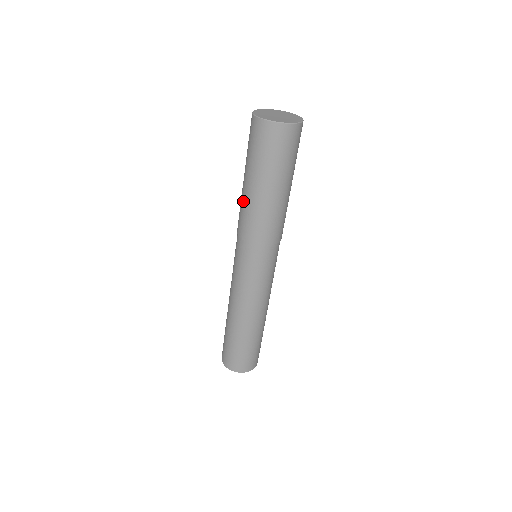
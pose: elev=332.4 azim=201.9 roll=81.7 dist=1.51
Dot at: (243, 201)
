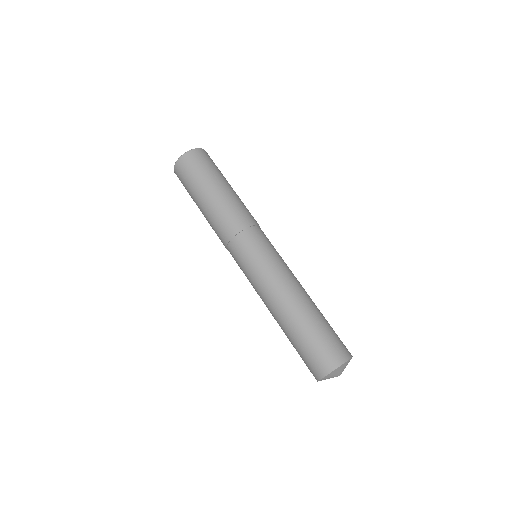
Dot at: (210, 217)
